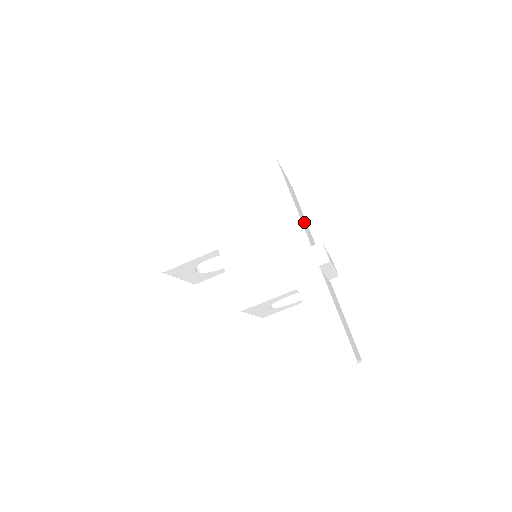
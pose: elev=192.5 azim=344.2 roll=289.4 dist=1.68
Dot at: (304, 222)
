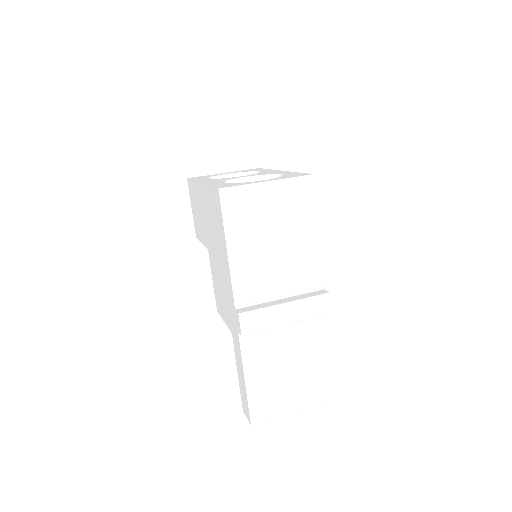
Dot at: (274, 257)
